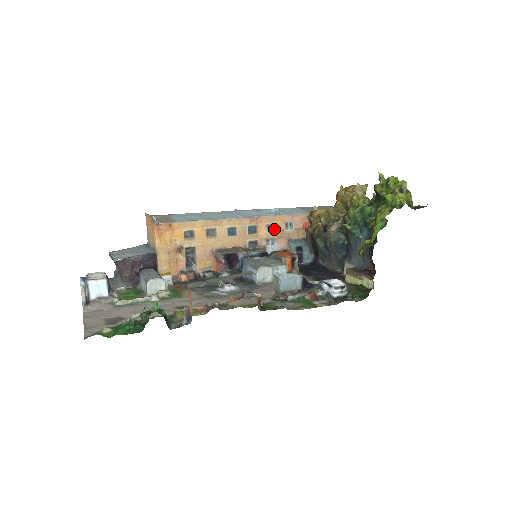
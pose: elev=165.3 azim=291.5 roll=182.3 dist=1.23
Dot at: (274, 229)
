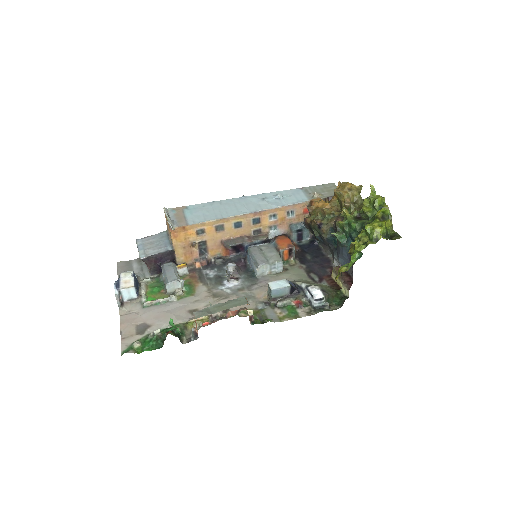
Dot at: (276, 218)
